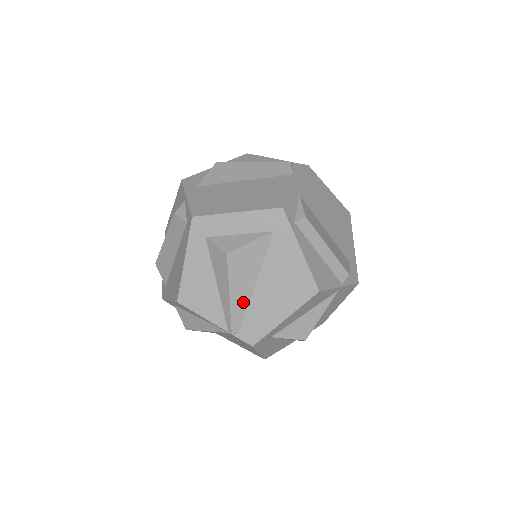
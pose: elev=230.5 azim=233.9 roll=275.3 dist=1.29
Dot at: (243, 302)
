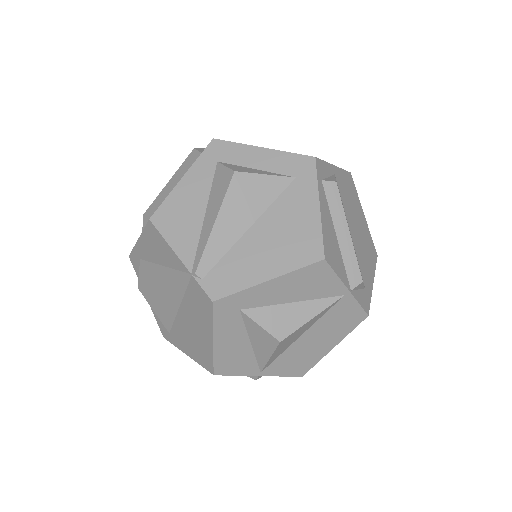
Dot at: (226, 241)
